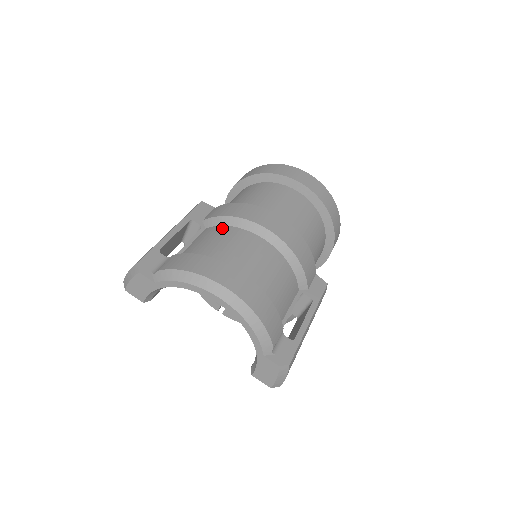
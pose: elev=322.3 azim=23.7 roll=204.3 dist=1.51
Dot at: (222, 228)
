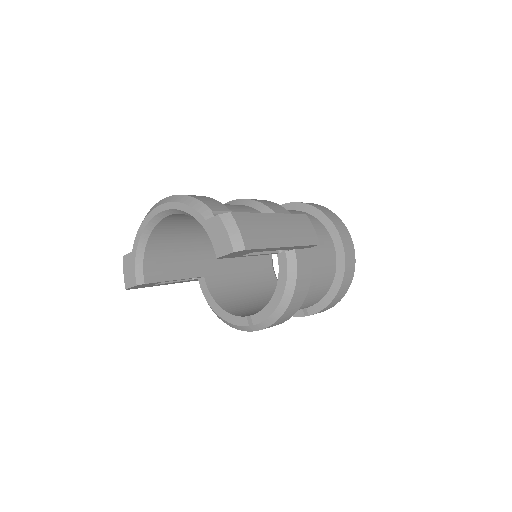
Dot at: occluded
